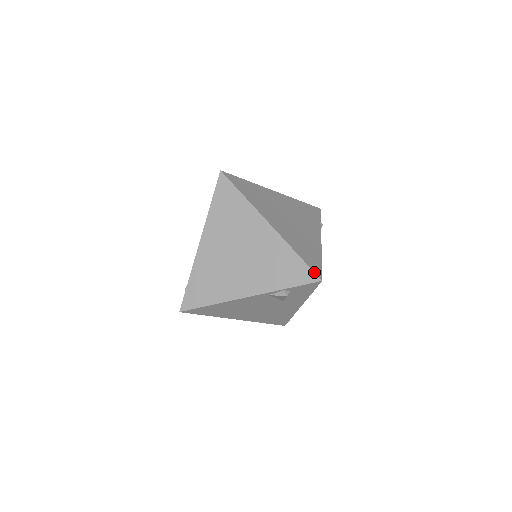
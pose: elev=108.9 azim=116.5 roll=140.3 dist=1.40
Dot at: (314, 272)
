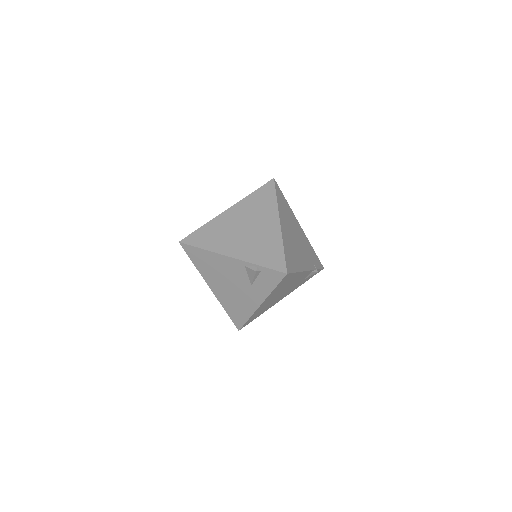
Dot at: (286, 265)
